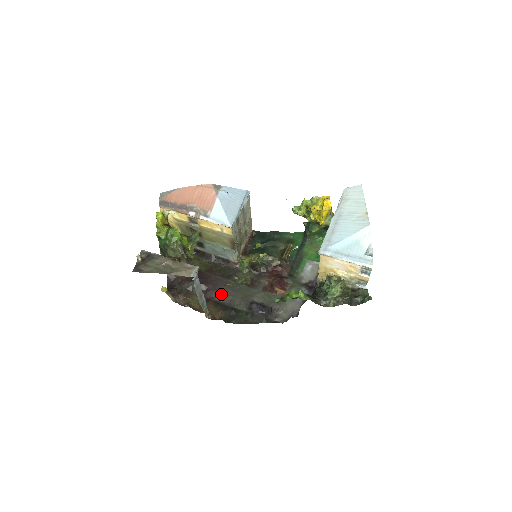
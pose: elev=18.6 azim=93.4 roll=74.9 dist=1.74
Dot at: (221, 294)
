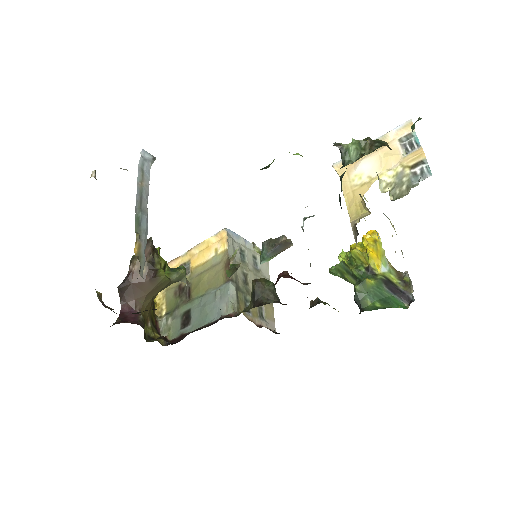
Dot at: occluded
